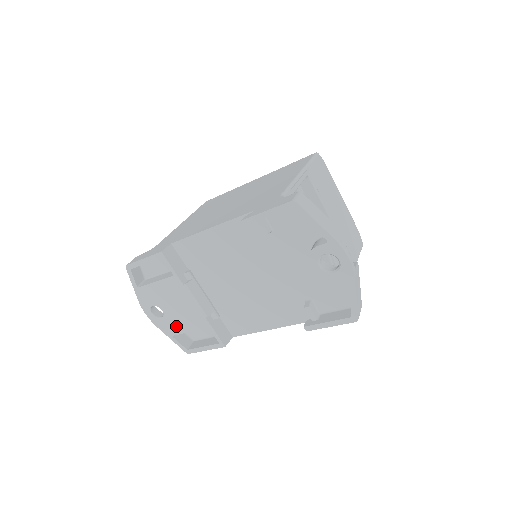
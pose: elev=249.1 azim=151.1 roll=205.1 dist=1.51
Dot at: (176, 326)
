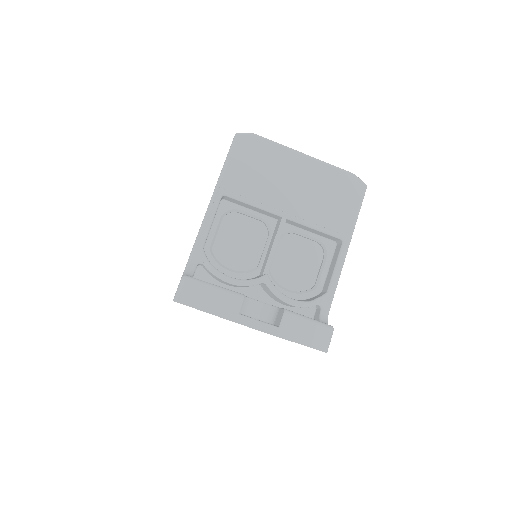
Dot at: occluded
